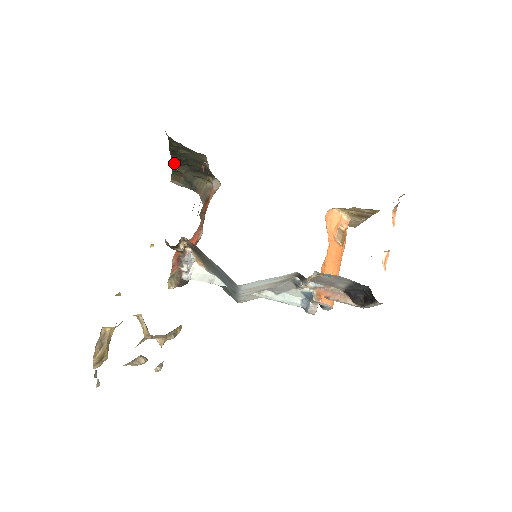
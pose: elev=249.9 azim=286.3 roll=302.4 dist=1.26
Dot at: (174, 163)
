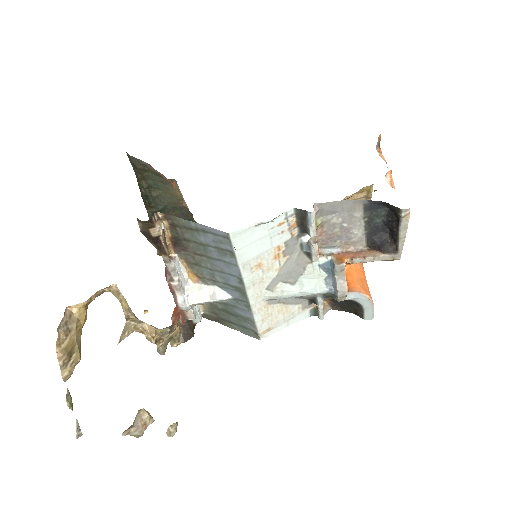
Dot at: occluded
